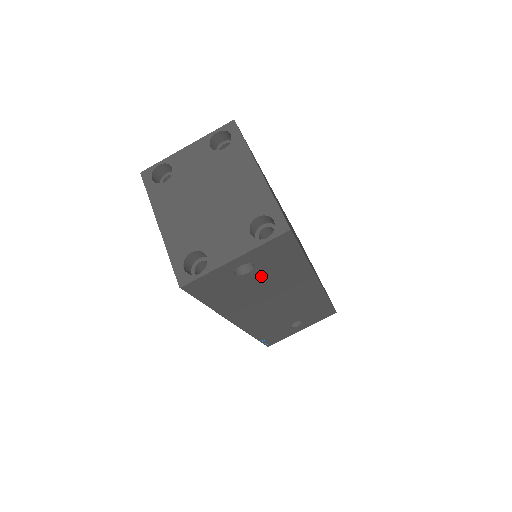
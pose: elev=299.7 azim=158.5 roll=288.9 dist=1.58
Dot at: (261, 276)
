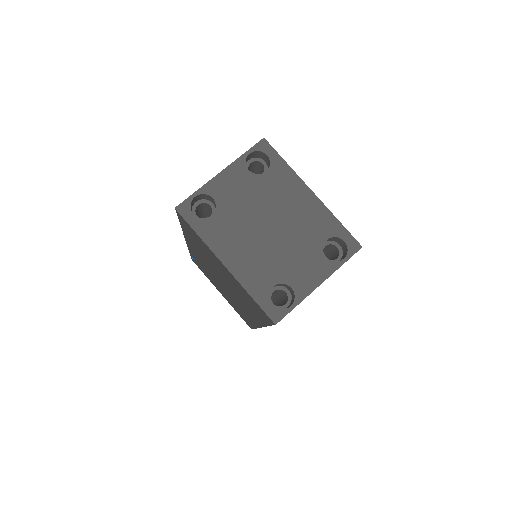
Dot at: occluded
